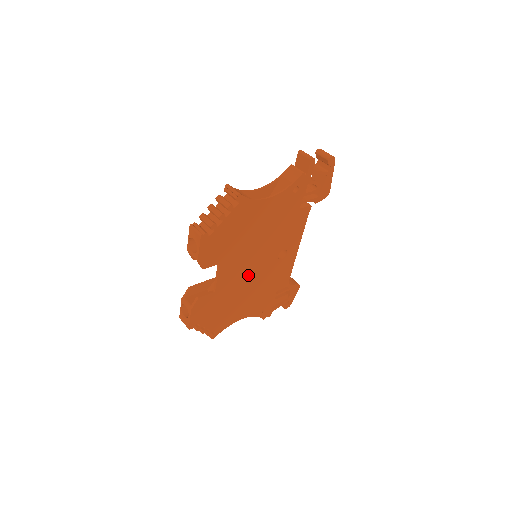
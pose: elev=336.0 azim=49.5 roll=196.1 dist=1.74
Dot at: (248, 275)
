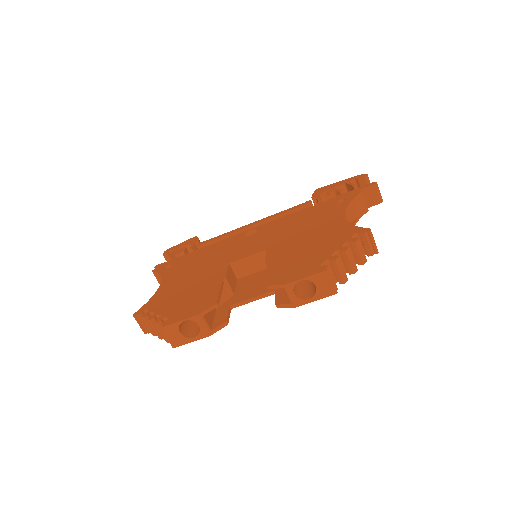
Dot at: occluded
